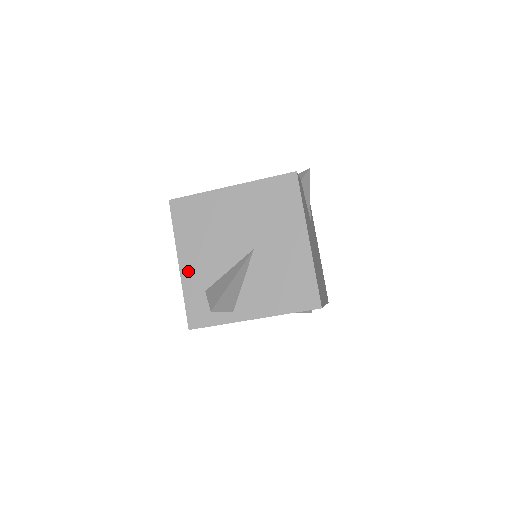
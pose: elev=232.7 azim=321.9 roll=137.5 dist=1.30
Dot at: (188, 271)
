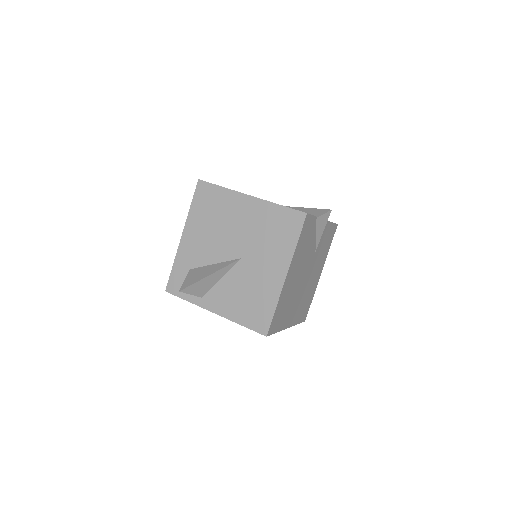
Dot at: (185, 246)
